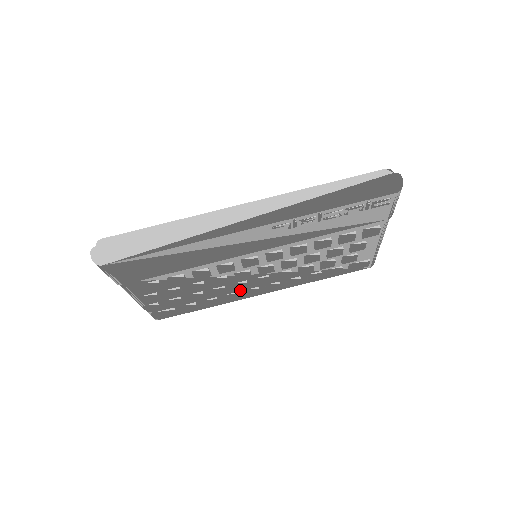
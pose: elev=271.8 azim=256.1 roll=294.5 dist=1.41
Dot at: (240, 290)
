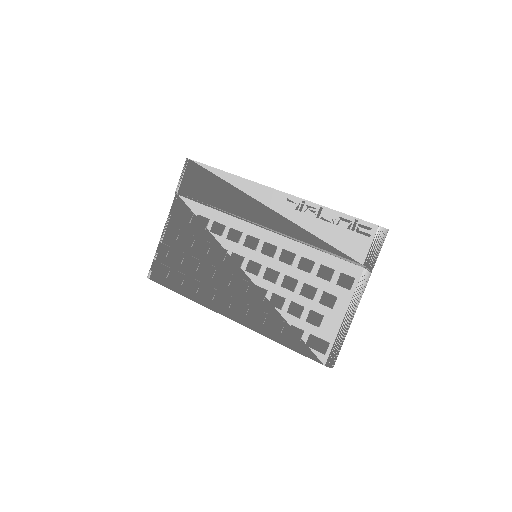
Dot at: (220, 289)
